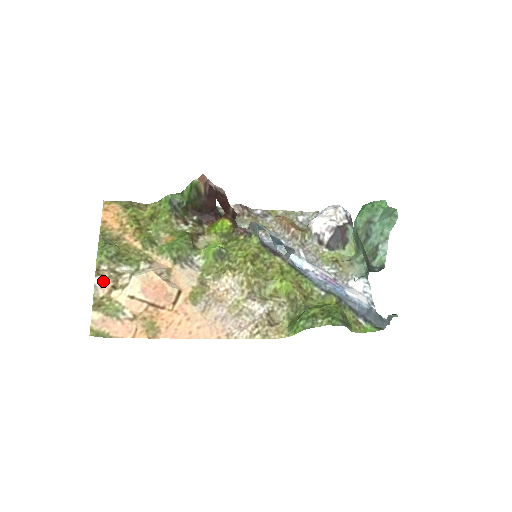
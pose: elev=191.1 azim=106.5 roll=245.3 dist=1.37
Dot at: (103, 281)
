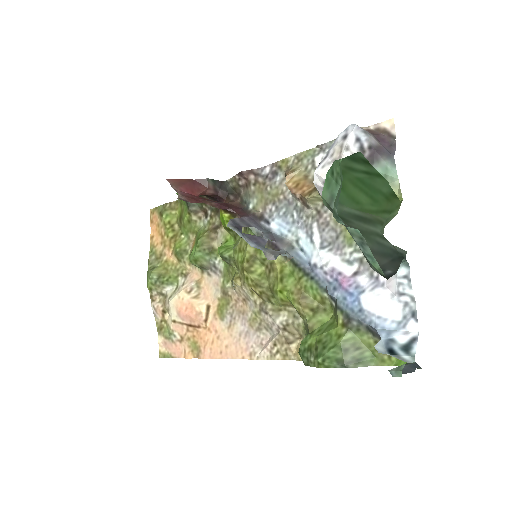
Dot at: (155, 308)
